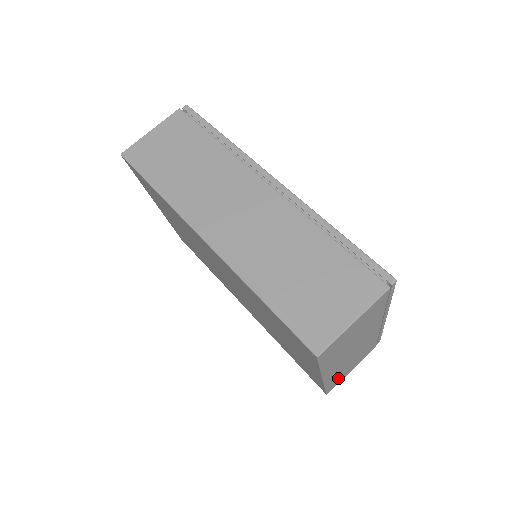
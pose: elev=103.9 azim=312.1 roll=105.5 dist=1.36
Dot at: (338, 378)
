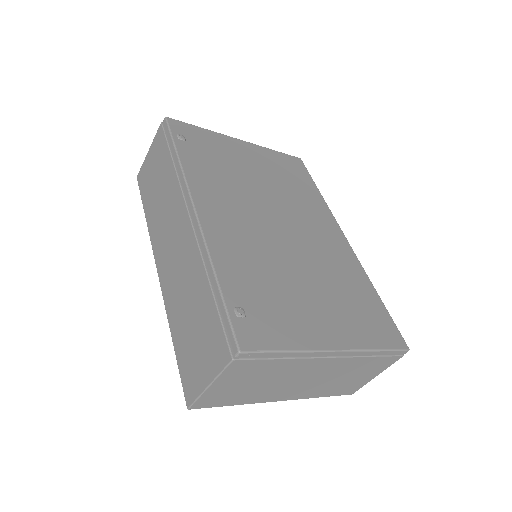
Dot at: (343, 387)
